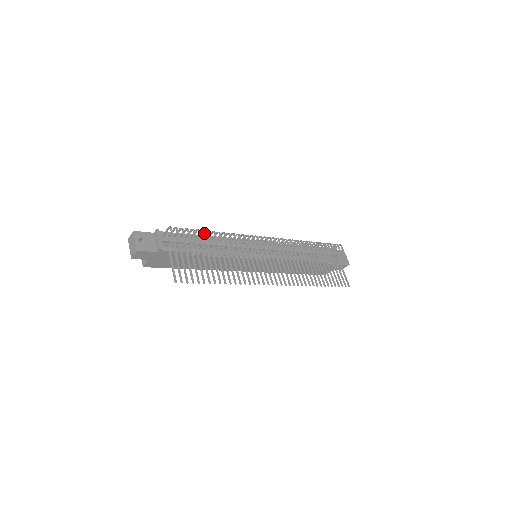
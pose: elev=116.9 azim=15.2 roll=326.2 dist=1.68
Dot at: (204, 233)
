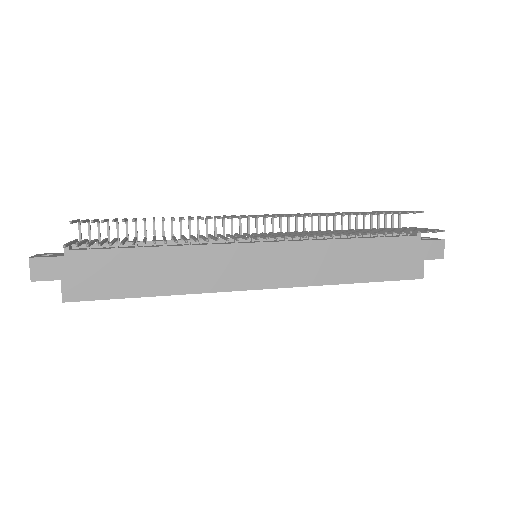
Dot at: occluded
